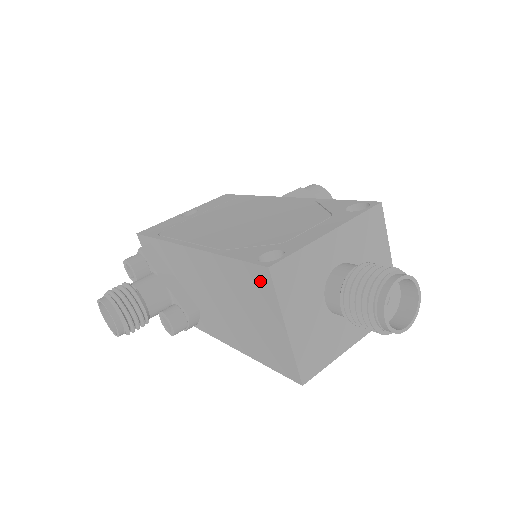
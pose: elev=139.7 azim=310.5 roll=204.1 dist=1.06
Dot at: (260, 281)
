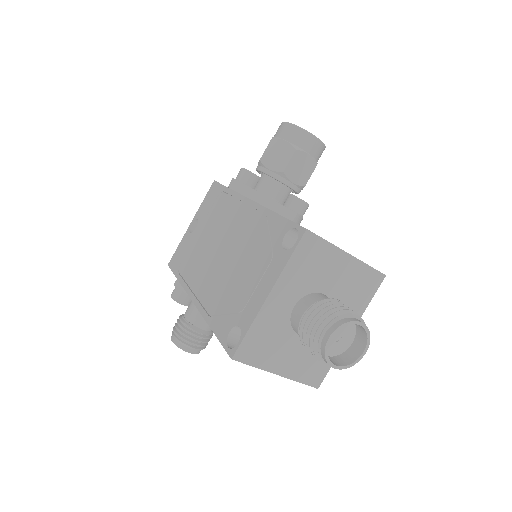
Dot at: occluded
